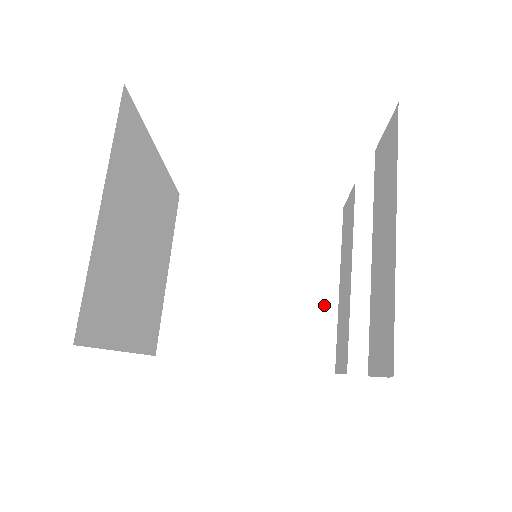
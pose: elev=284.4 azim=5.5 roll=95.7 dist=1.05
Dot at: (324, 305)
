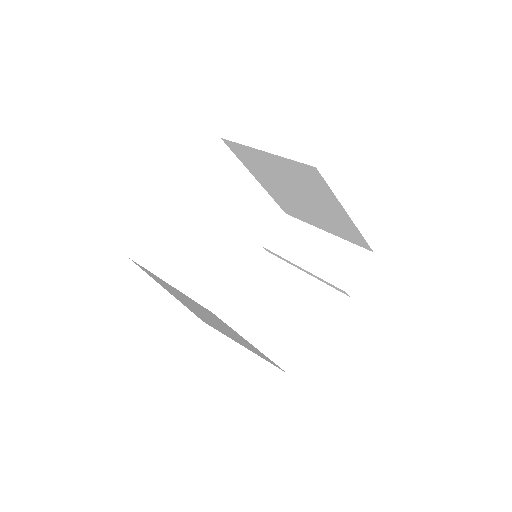
Dot at: occluded
